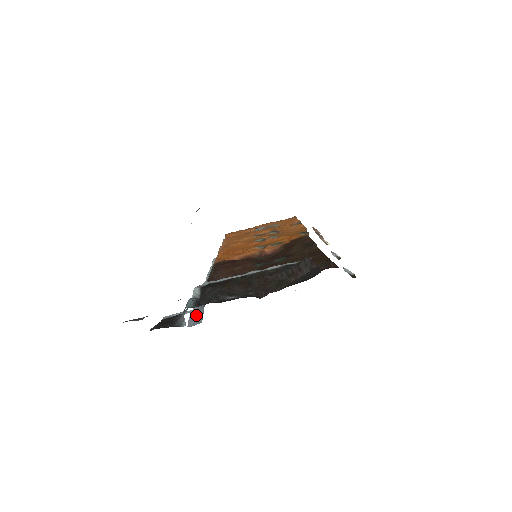
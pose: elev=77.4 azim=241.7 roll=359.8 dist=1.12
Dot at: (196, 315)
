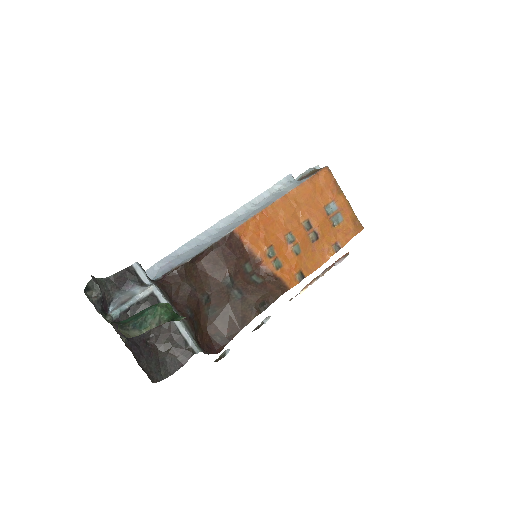
Dot at: (158, 269)
